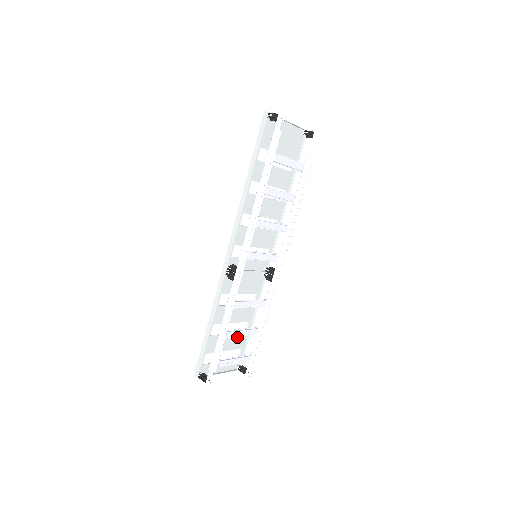
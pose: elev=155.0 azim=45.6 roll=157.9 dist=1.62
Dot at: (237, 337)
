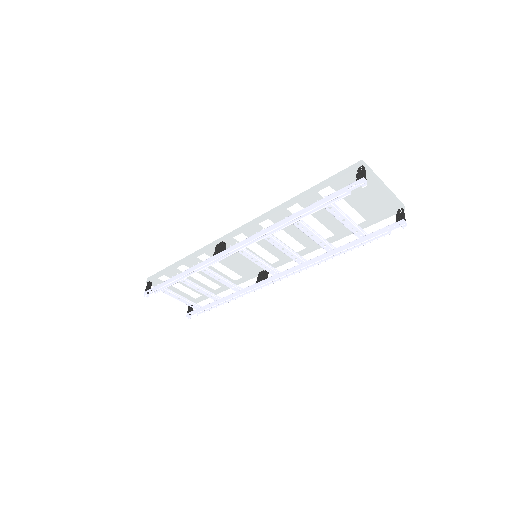
Dot at: (203, 287)
